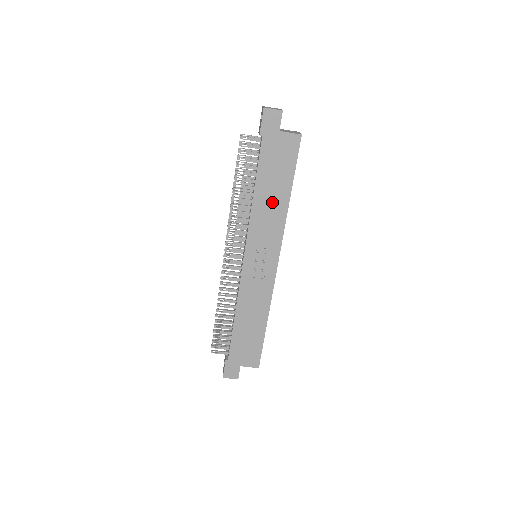
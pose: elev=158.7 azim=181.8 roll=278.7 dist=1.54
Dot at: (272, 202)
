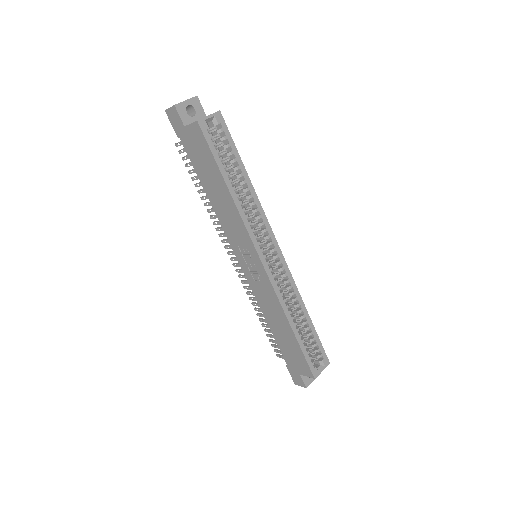
Dot at: (222, 200)
